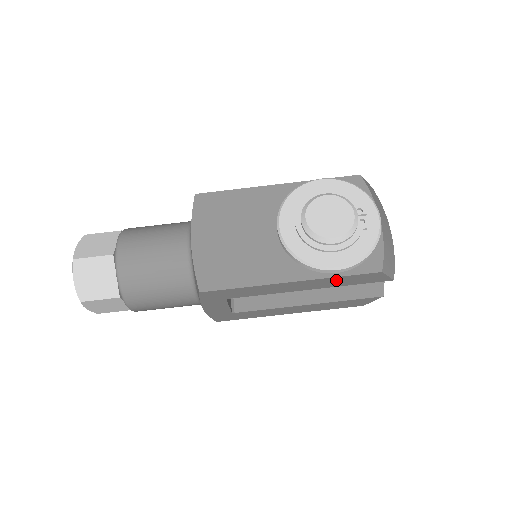
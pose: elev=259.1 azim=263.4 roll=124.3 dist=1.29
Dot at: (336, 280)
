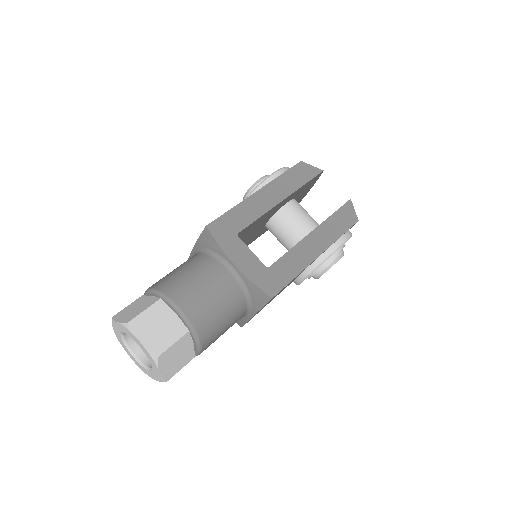
Dot at: (286, 180)
